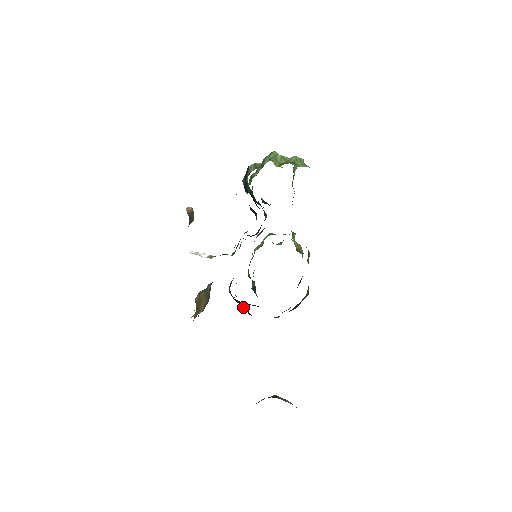
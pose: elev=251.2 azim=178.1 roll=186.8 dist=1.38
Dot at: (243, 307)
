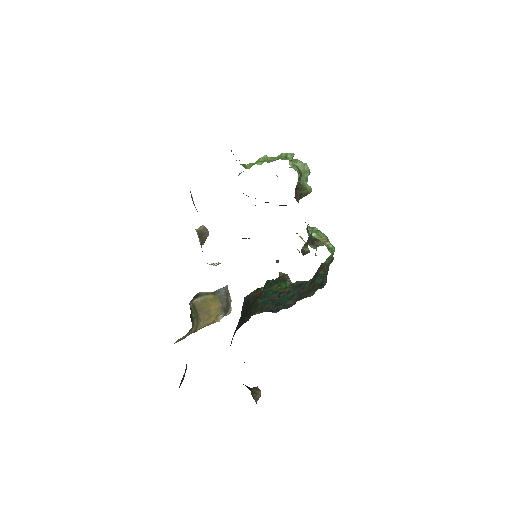
Dot at: occluded
